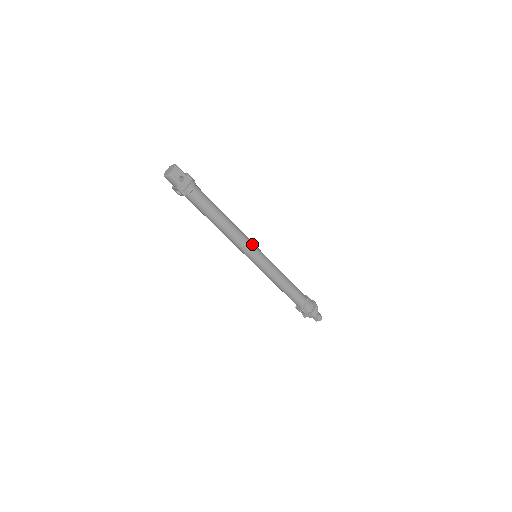
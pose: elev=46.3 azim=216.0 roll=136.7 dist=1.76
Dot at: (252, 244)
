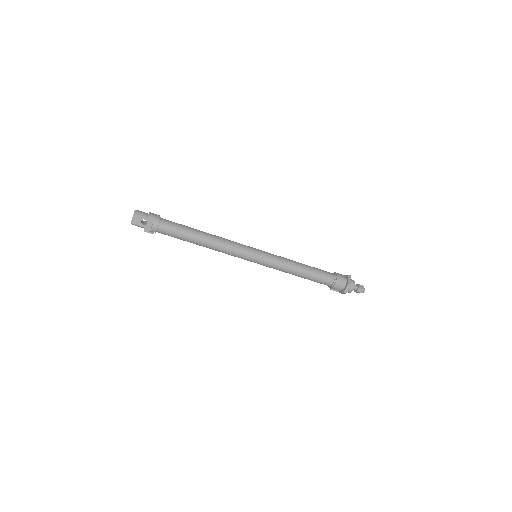
Dot at: (243, 250)
